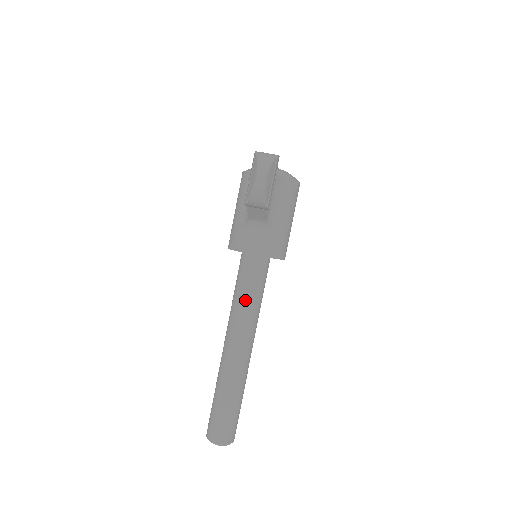
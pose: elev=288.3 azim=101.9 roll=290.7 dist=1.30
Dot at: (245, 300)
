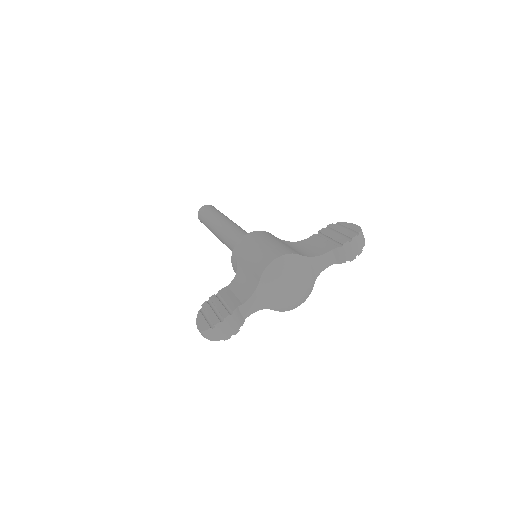
Dot at: (231, 250)
